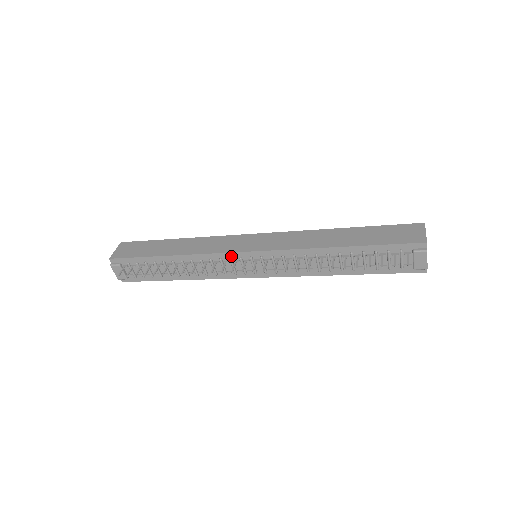
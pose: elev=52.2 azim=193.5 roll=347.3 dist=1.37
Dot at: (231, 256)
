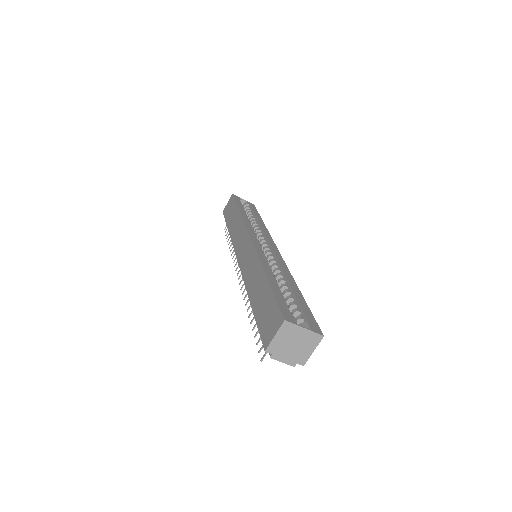
Dot at: occluded
